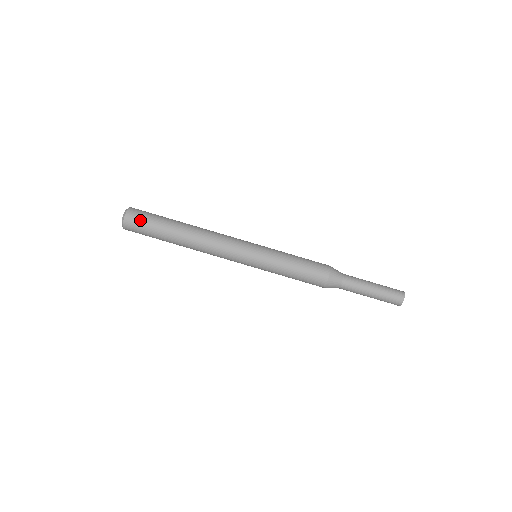
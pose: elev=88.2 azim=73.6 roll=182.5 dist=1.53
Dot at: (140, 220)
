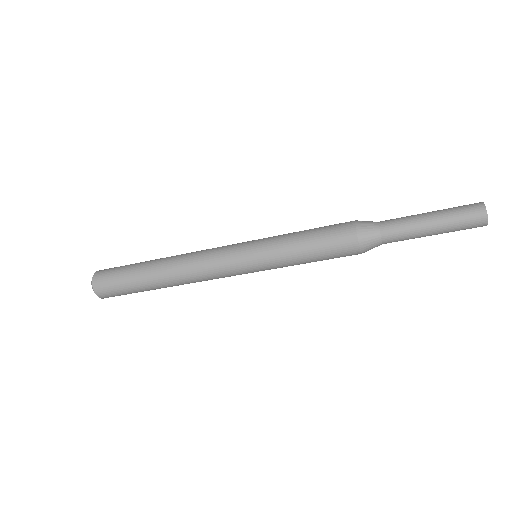
Dot at: (116, 295)
